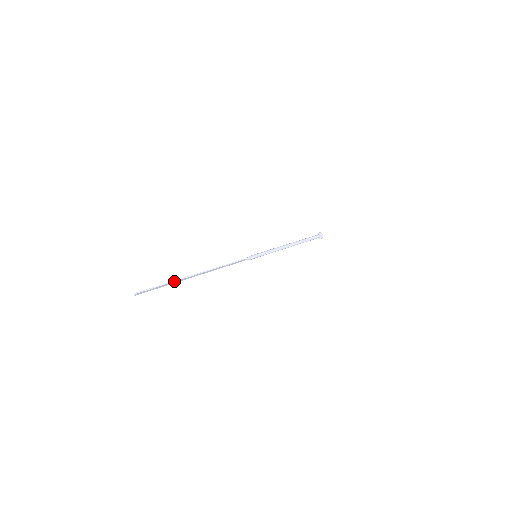
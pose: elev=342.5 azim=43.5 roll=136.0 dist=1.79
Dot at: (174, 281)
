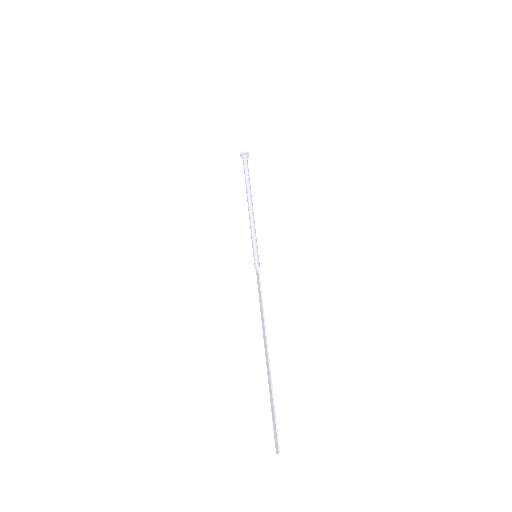
Dot at: (272, 389)
